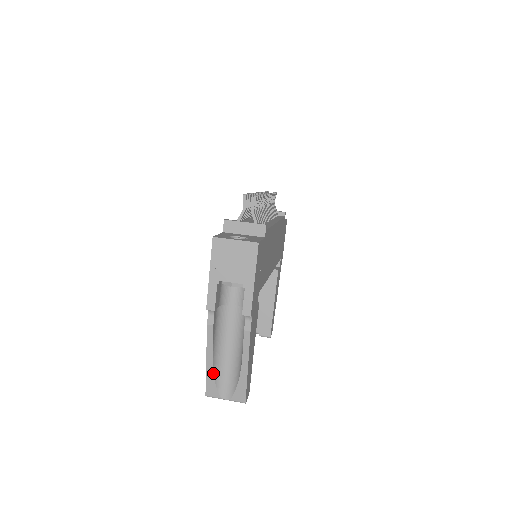
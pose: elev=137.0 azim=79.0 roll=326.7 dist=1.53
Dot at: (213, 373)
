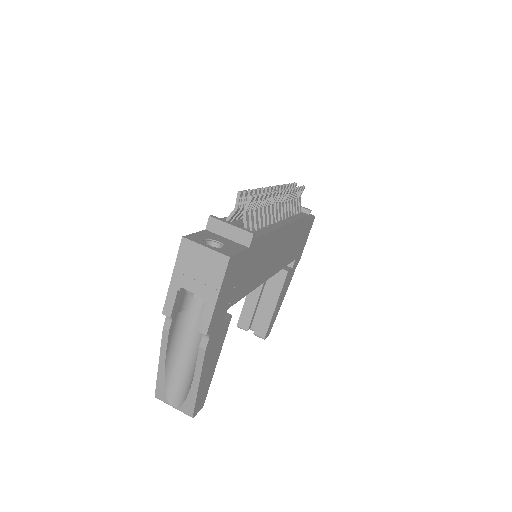
Dot at: (164, 378)
